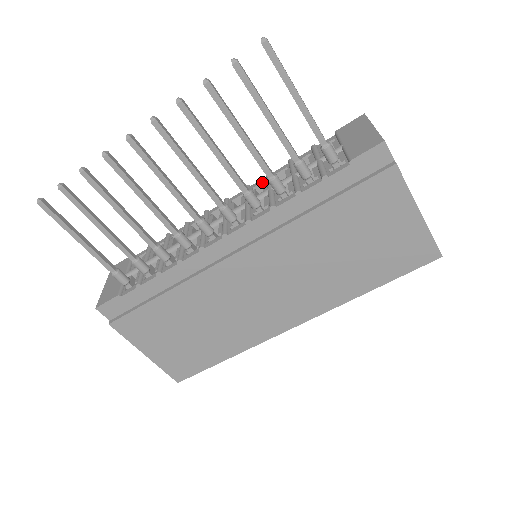
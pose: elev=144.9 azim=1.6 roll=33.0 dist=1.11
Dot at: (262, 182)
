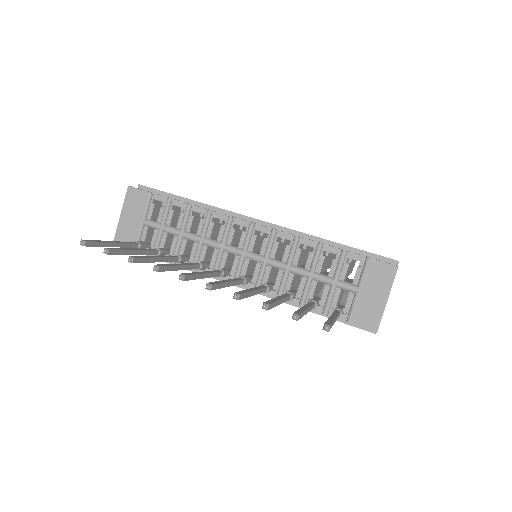
Dot at: (288, 239)
